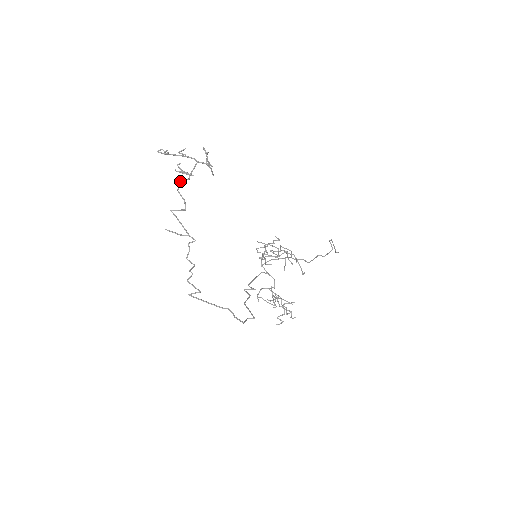
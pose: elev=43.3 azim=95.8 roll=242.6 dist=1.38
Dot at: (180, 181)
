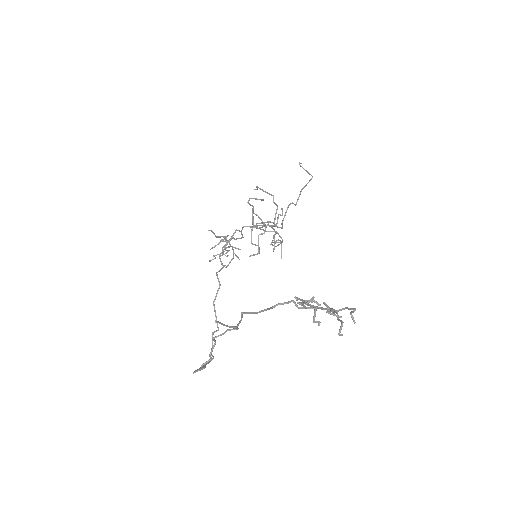
Dot at: occluded
